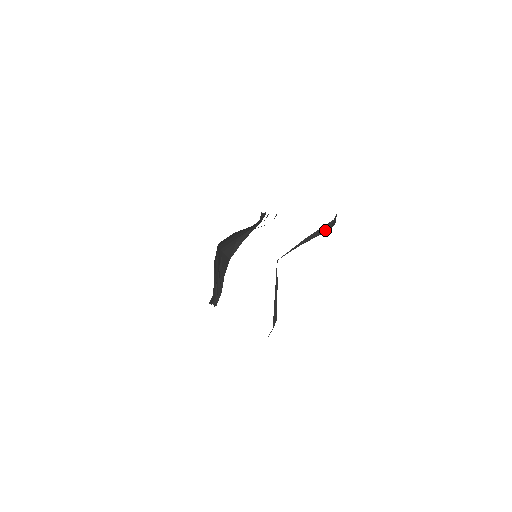
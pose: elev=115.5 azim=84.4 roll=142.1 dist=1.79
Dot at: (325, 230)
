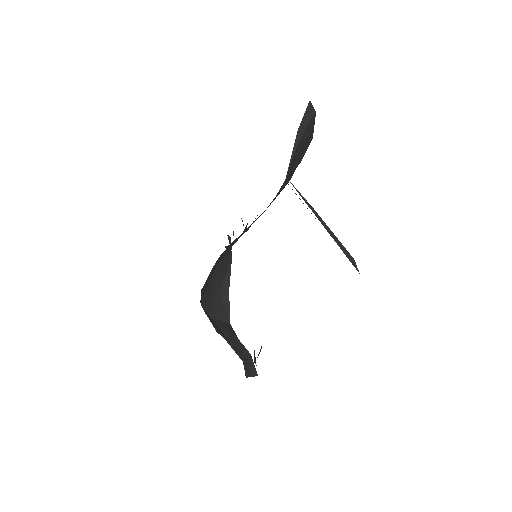
Dot at: (311, 115)
